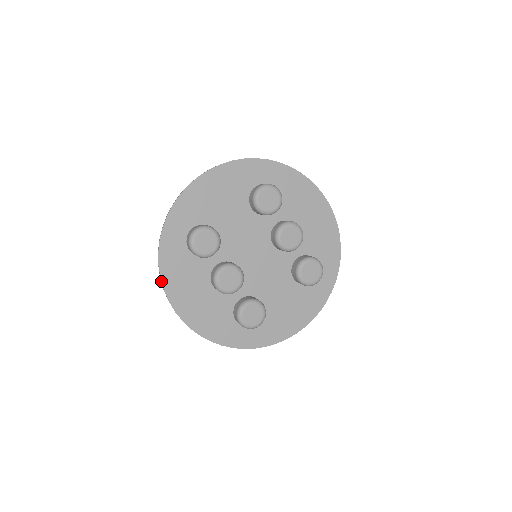
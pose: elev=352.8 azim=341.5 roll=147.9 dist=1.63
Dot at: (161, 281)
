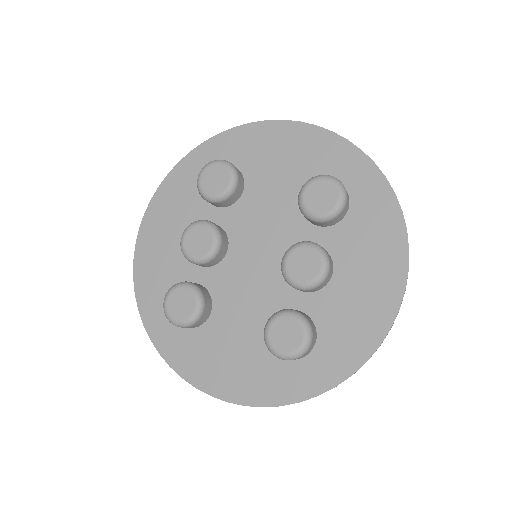
Dot at: (157, 188)
